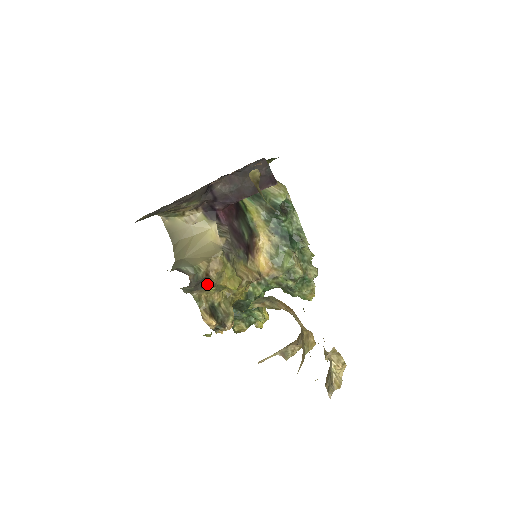
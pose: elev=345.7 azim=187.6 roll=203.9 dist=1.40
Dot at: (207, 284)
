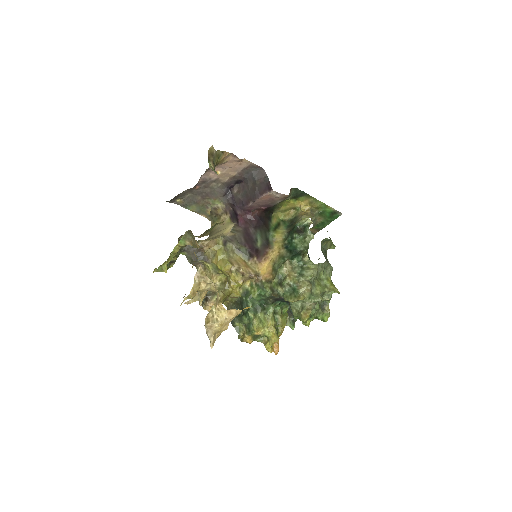
Dot at: (203, 258)
